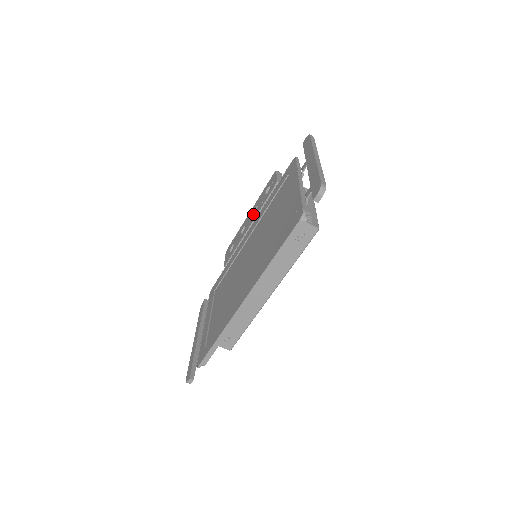
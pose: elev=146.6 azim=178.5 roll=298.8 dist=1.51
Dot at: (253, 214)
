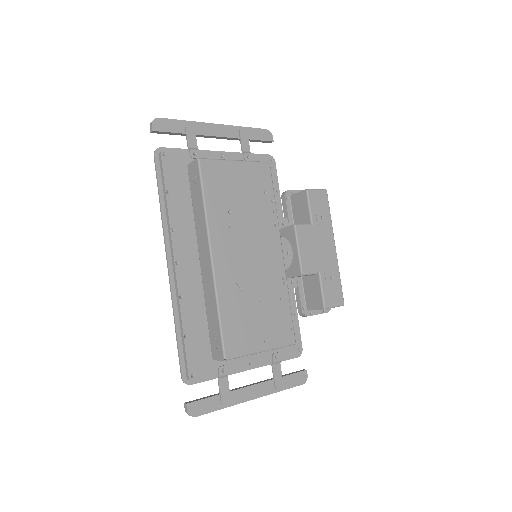
Dot at: occluded
